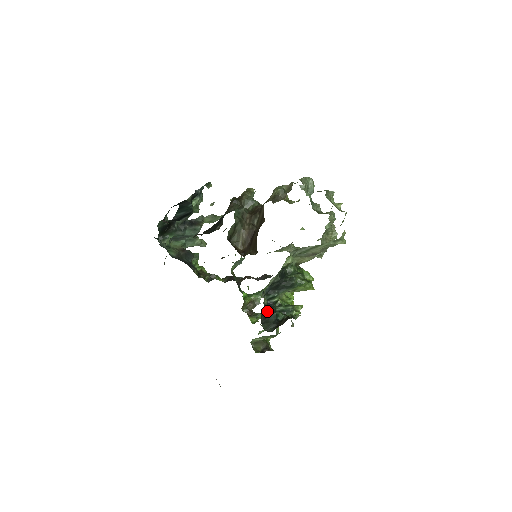
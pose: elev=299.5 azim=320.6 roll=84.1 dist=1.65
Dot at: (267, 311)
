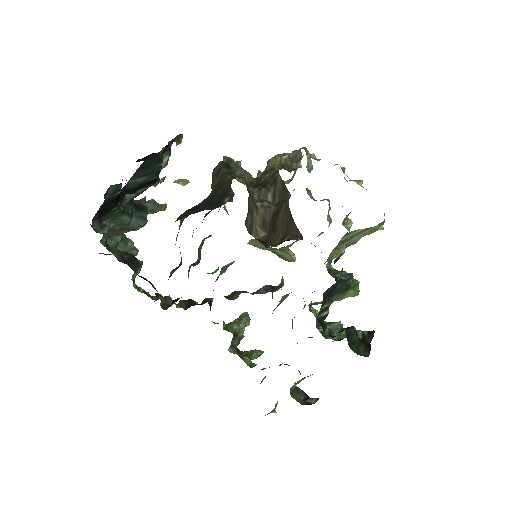
Dot at: occluded
